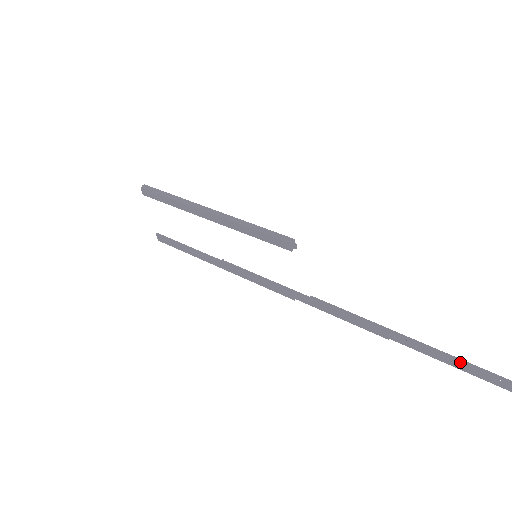
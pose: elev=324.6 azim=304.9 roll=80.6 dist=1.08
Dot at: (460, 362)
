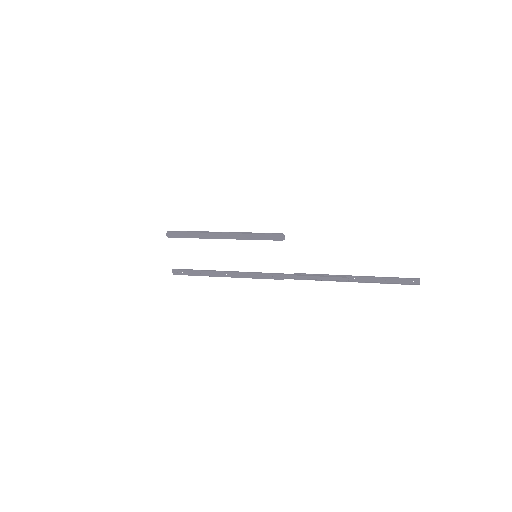
Dot at: (386, 279)
